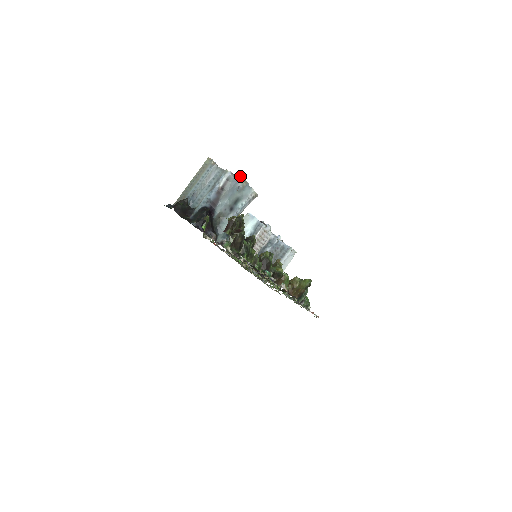
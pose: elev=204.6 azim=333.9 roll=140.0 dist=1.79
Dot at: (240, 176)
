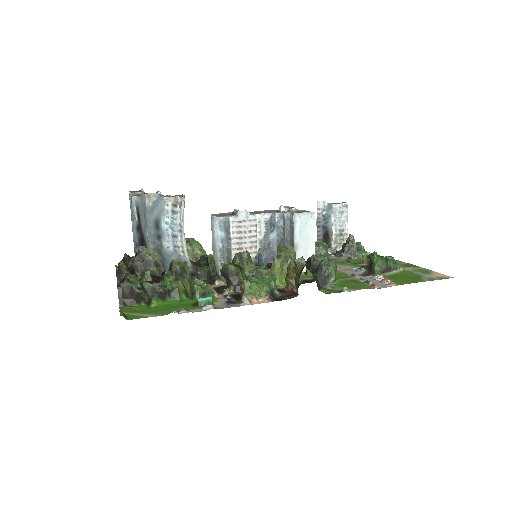
Dot at: (143, 194)
